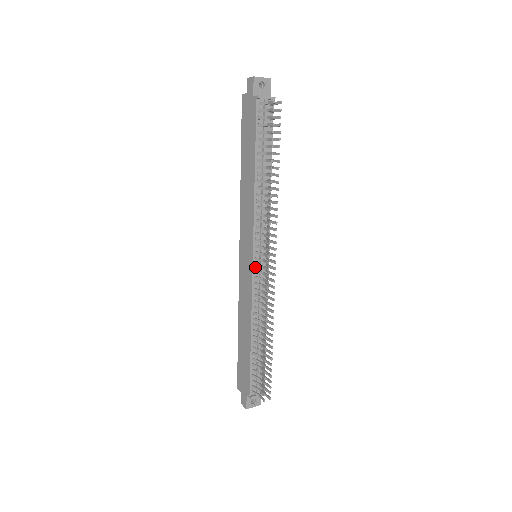
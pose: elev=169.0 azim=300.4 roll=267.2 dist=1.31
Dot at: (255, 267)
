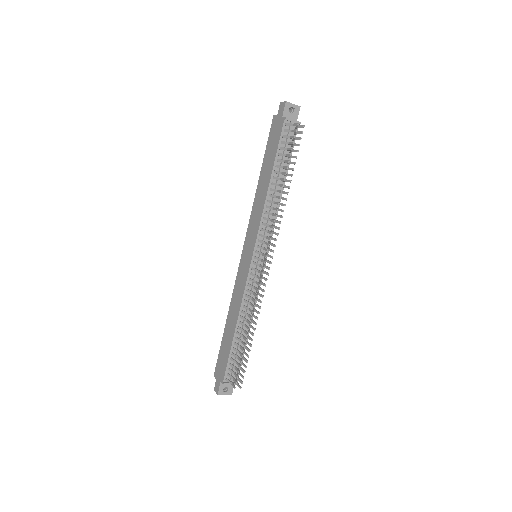
Dot at: (253, 265)
